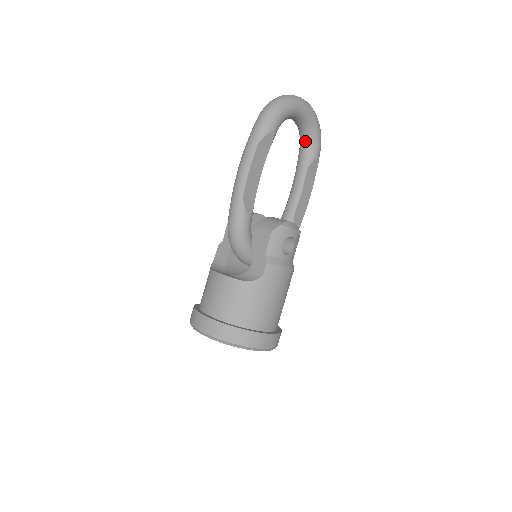
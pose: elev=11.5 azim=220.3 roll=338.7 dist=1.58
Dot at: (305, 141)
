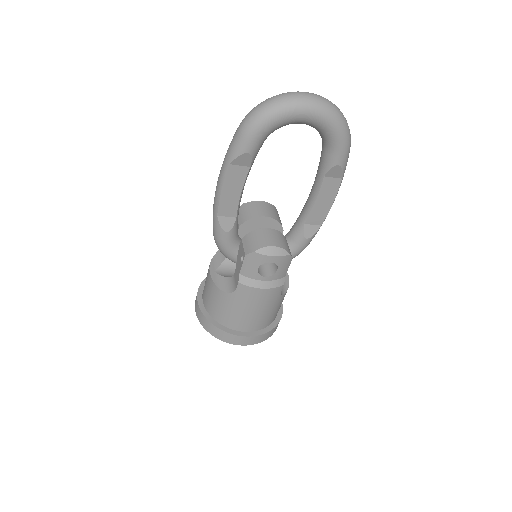
Dot at: (323, 142)
